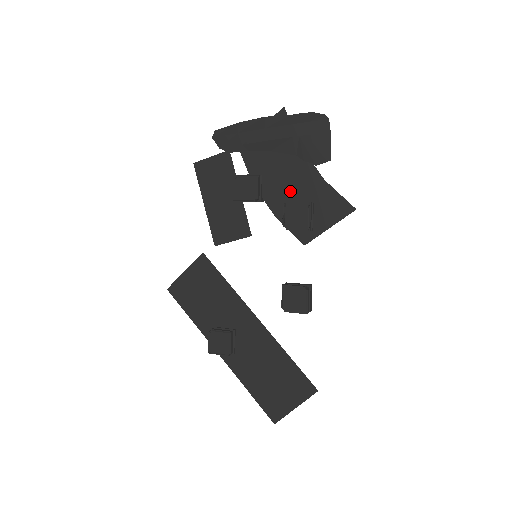
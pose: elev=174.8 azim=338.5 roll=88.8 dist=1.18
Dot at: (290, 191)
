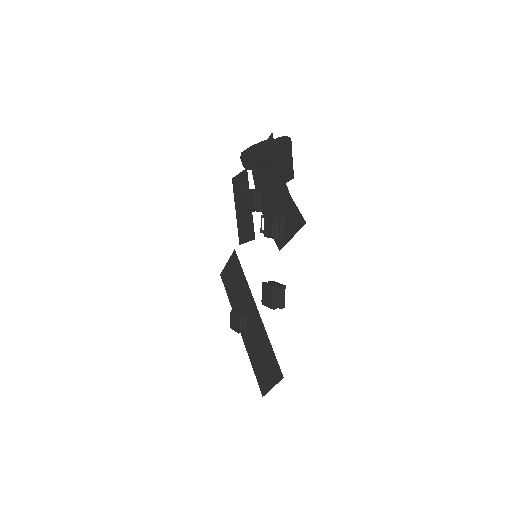
Dot at: (273, 204)
